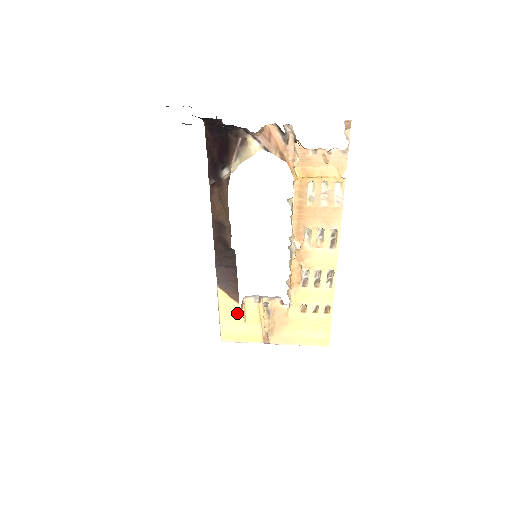
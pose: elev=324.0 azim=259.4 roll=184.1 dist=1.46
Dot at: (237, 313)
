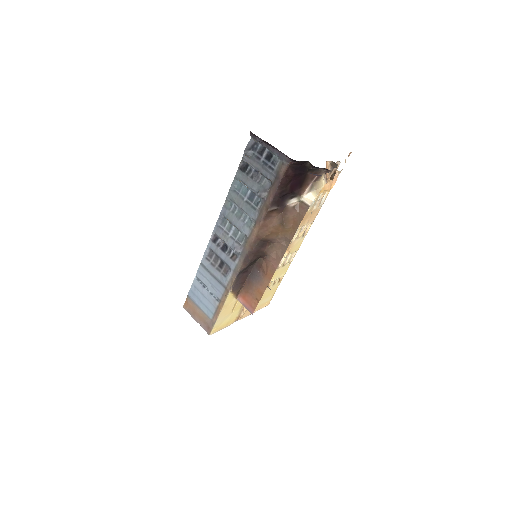
Dot at: (231, 307)
